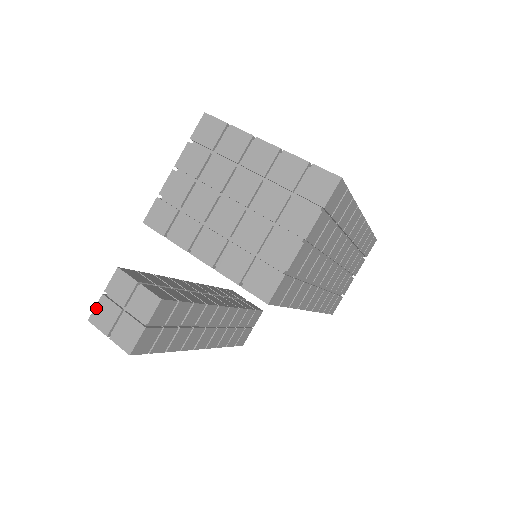
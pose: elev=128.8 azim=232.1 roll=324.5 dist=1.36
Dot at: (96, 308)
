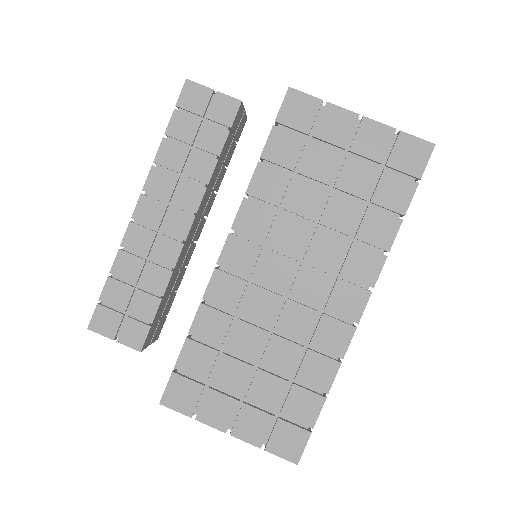
Dot at: occluded
